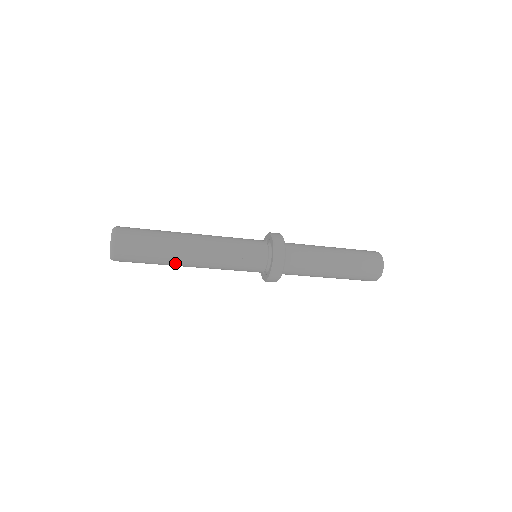
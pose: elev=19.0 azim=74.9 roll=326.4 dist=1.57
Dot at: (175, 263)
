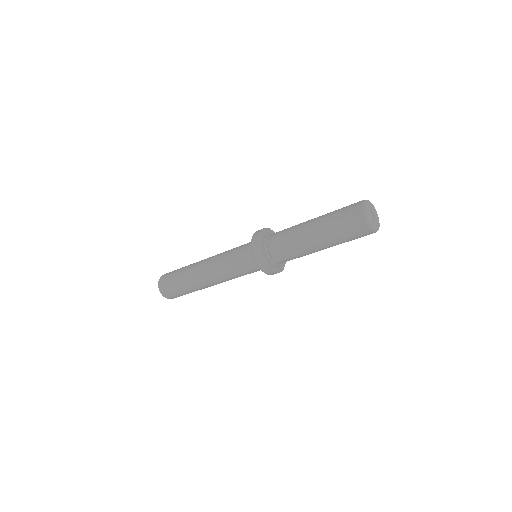
Dot at: (196, 283)
